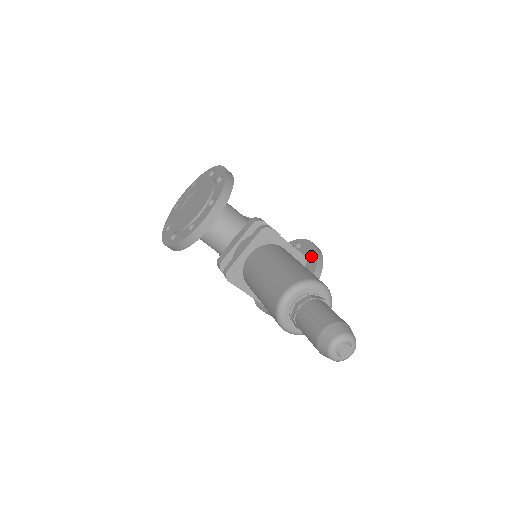
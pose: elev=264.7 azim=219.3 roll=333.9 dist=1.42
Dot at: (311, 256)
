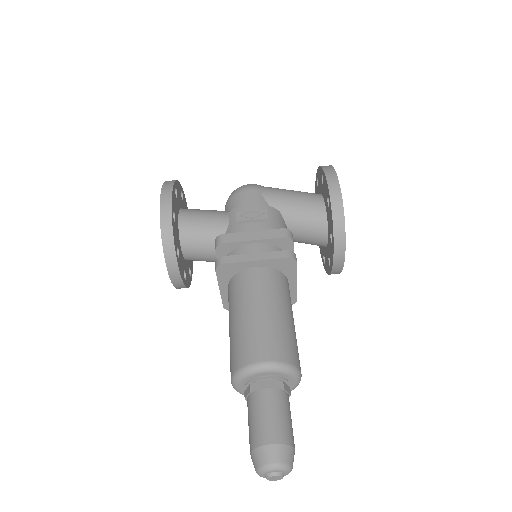
Dot at: (328, 206)
